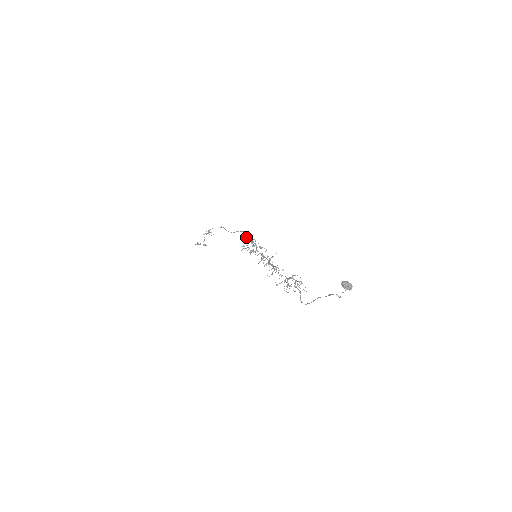
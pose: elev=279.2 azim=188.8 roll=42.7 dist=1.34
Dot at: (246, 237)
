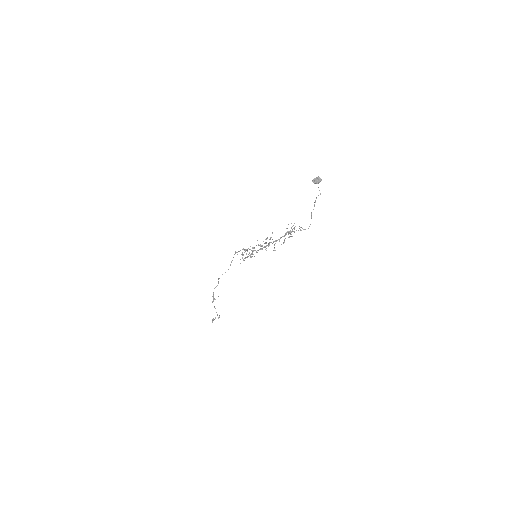
Dot at: occluded
